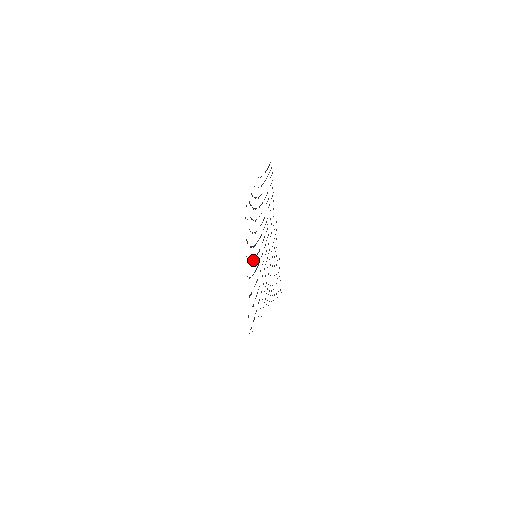
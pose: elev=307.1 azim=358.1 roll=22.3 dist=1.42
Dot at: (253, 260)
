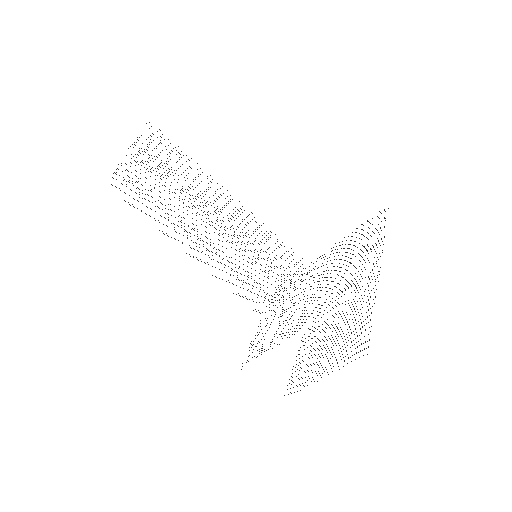
Dot at: occluded
